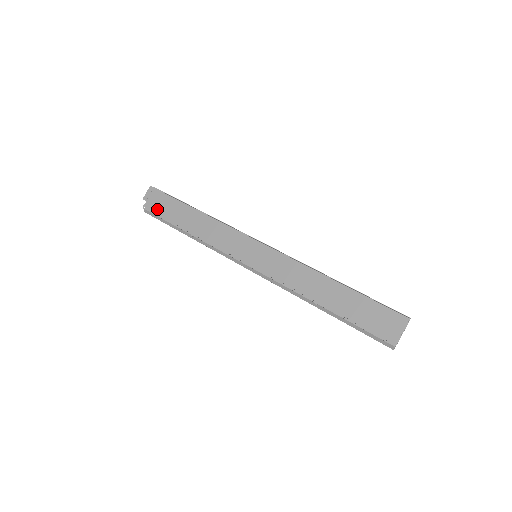
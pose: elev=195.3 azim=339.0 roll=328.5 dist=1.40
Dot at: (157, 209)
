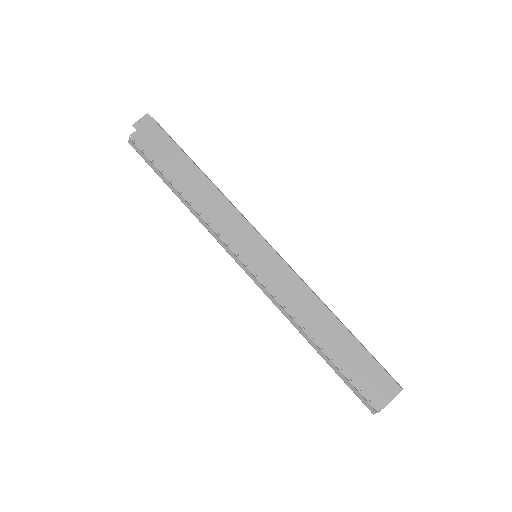
Dot at: (148, 147)
